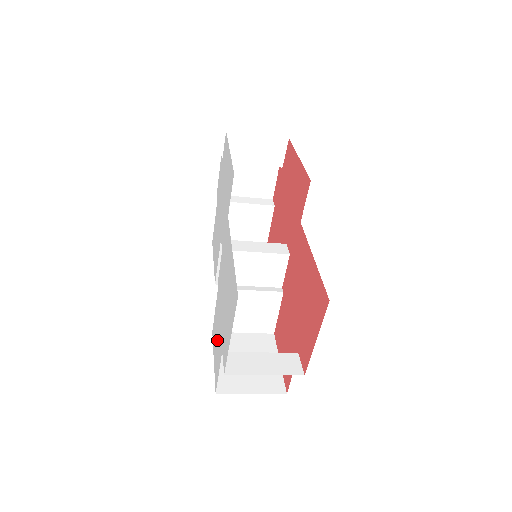
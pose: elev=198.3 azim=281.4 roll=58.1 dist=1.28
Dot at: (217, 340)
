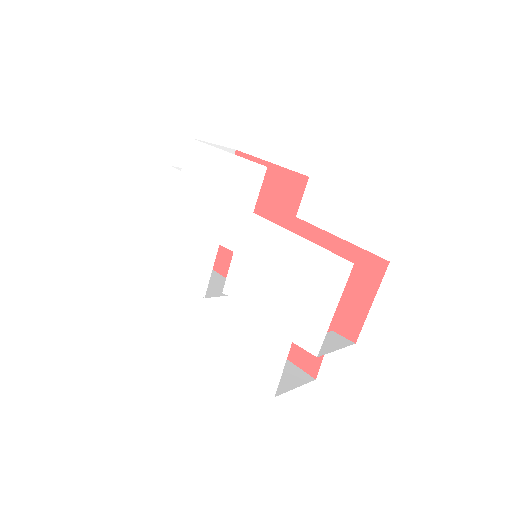
Dot at: (255, 344)
